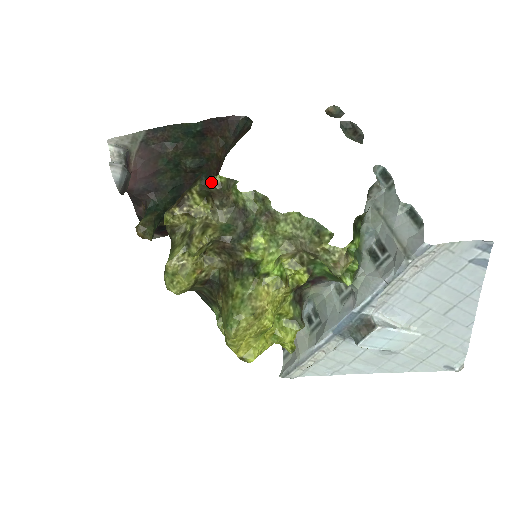
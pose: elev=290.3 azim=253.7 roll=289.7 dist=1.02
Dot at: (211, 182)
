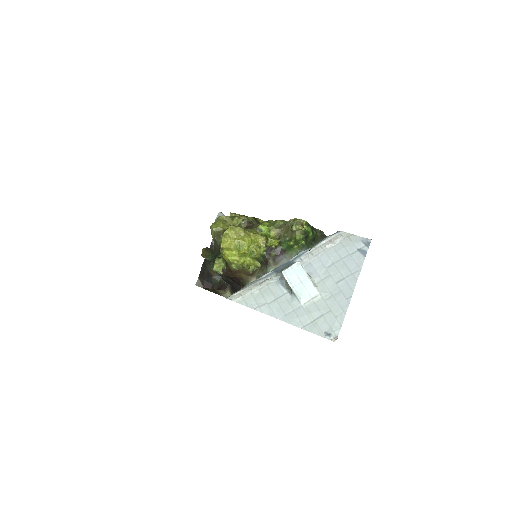
Dot at: (259, 220)
